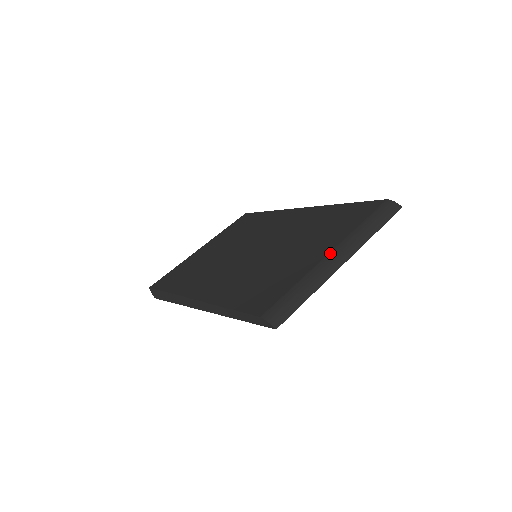
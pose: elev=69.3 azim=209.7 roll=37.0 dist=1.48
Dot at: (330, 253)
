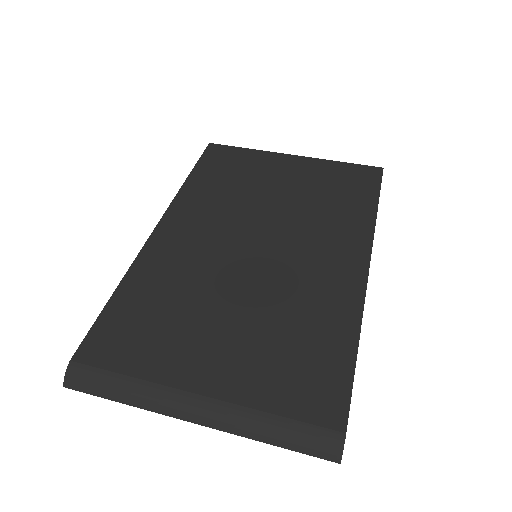
Dot at: (197, 396)
